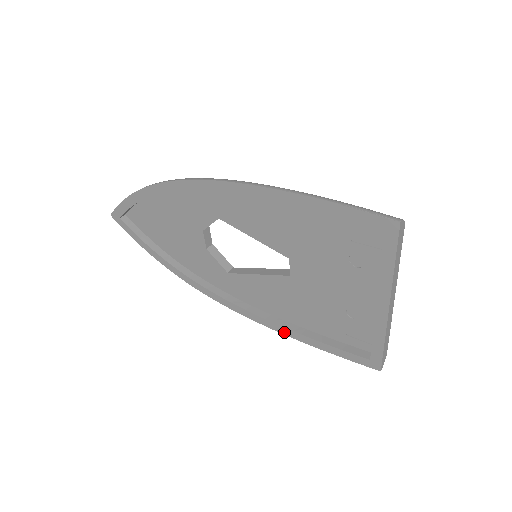
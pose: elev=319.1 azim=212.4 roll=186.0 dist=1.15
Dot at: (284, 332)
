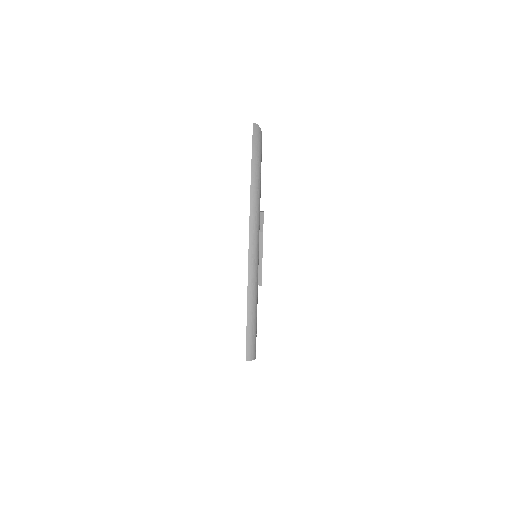
Dot at: occluded
